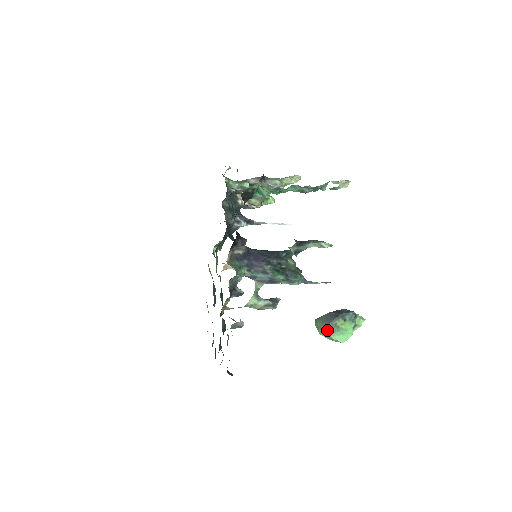
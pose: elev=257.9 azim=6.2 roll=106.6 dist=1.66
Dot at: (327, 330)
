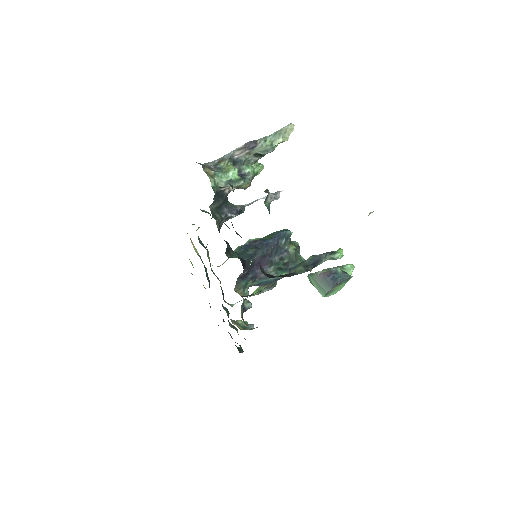
Dot at: (324, 296)
